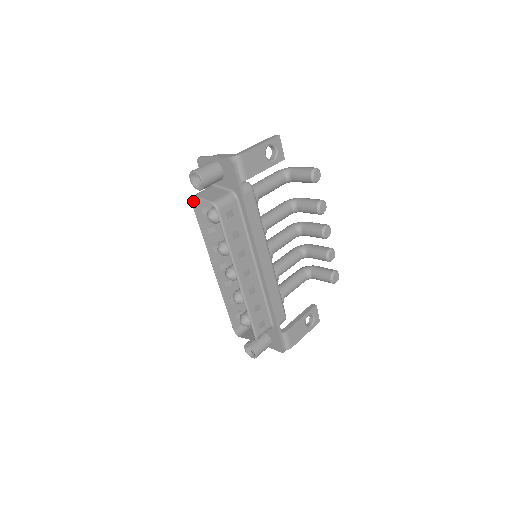
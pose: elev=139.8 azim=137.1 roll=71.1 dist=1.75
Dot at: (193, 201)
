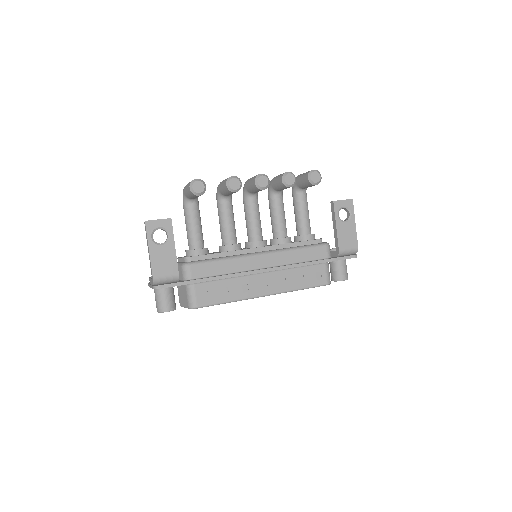
Dot at: occluded
